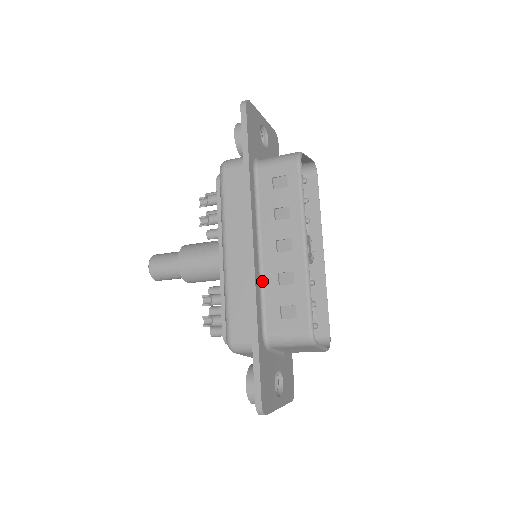
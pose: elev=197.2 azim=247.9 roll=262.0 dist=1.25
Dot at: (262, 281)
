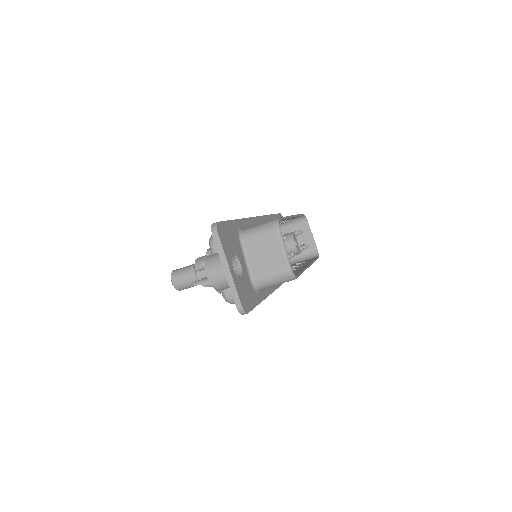
Dot at: occluded
